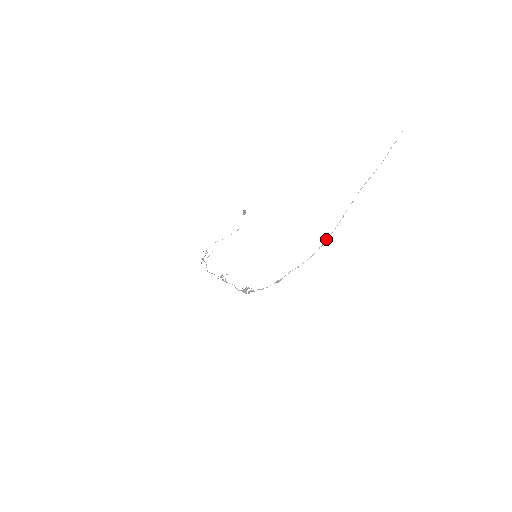
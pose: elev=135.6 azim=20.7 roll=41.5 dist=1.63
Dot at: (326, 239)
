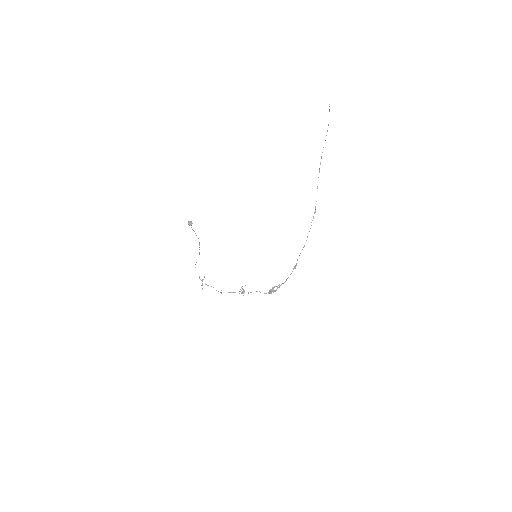
Dot at: (314, 212)
